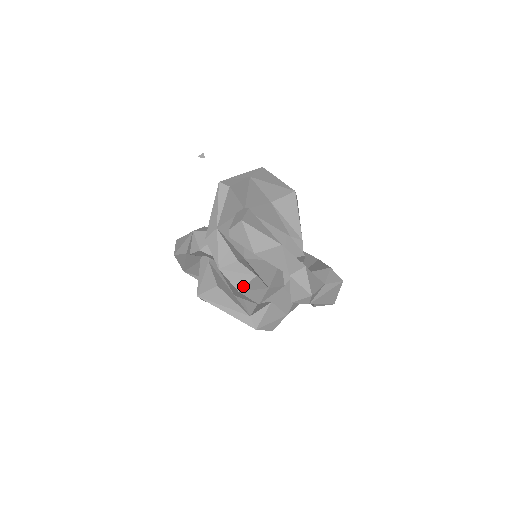
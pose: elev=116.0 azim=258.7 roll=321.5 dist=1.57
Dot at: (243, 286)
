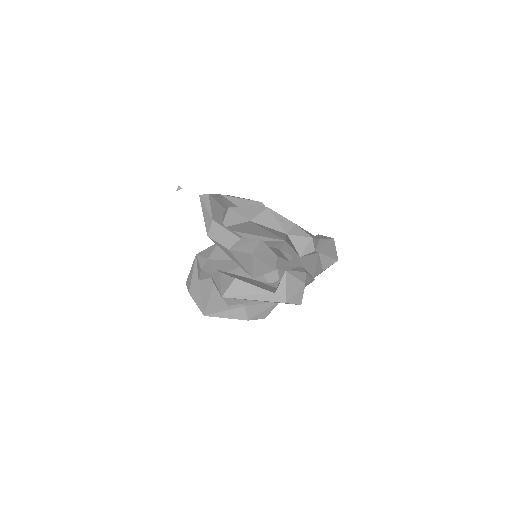
Dot at: (254, 249)
